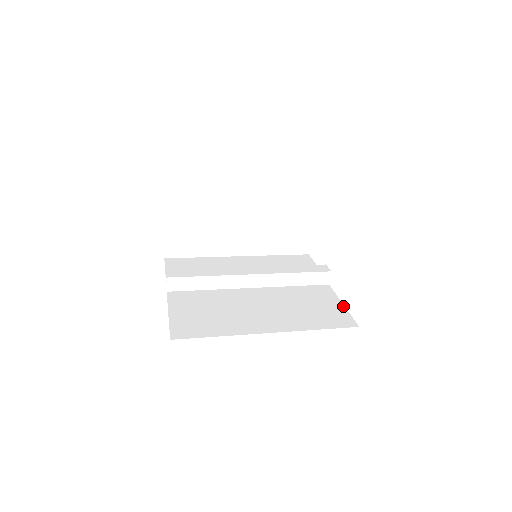
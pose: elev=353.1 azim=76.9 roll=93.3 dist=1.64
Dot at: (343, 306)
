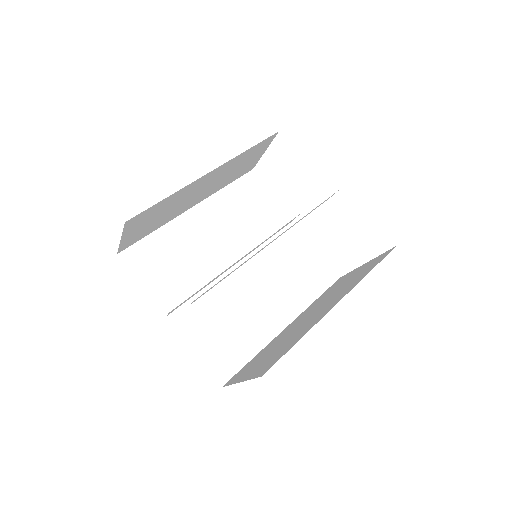
Dot at: (318, 253)
